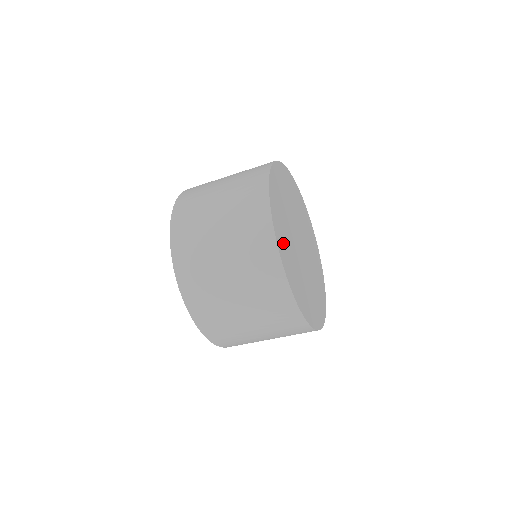
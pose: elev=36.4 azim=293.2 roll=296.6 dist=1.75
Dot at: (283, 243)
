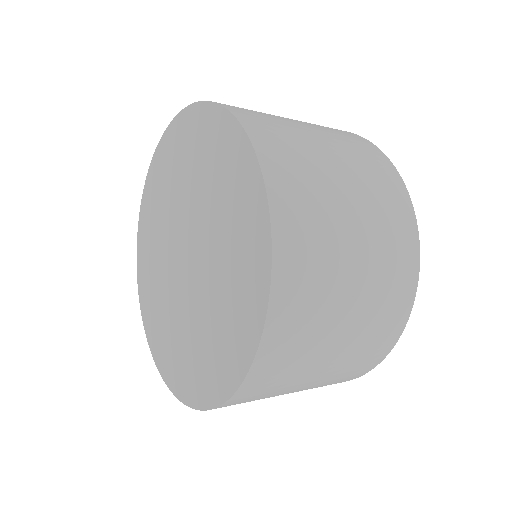
Dot at: occluded
